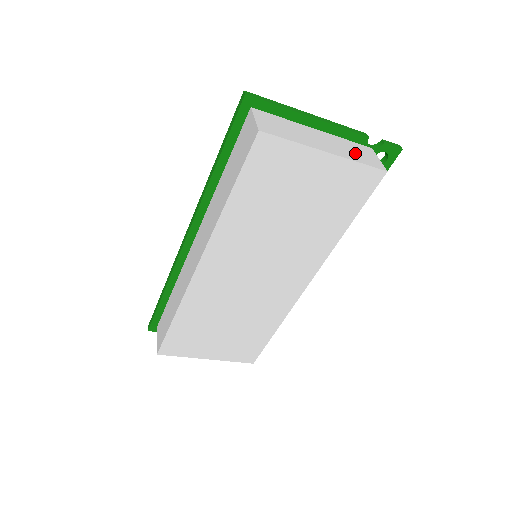
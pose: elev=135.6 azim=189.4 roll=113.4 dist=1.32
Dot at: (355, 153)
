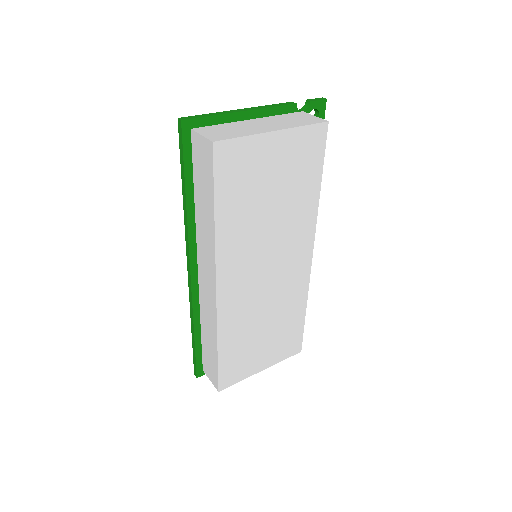
Dot at: (294, 121)
